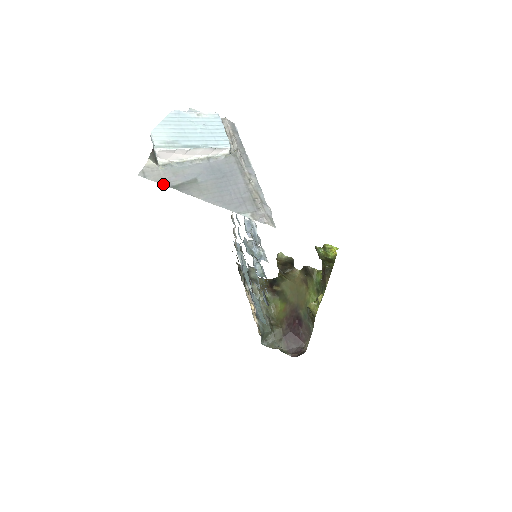
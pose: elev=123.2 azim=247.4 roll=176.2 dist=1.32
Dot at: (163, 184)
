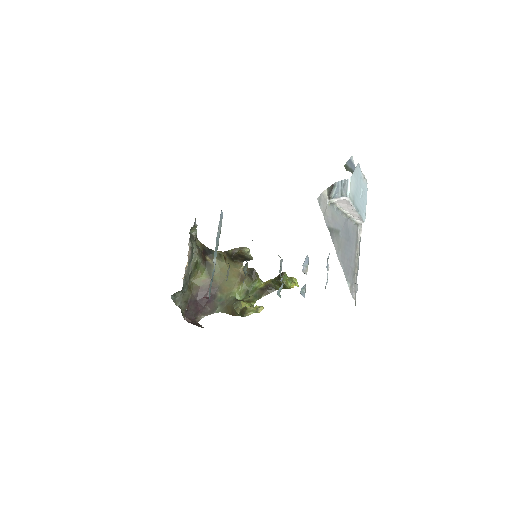
Dot at: (325, 220)
